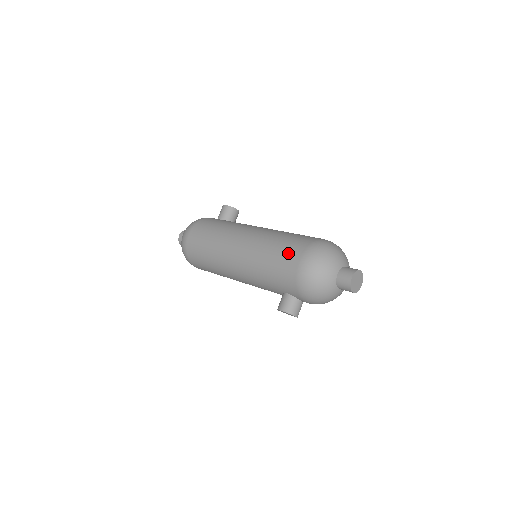
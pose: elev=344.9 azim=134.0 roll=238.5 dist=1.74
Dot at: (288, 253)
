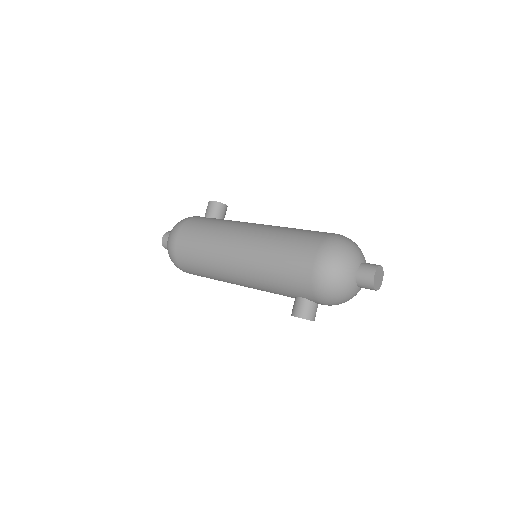
Dot at: (299, 254)
